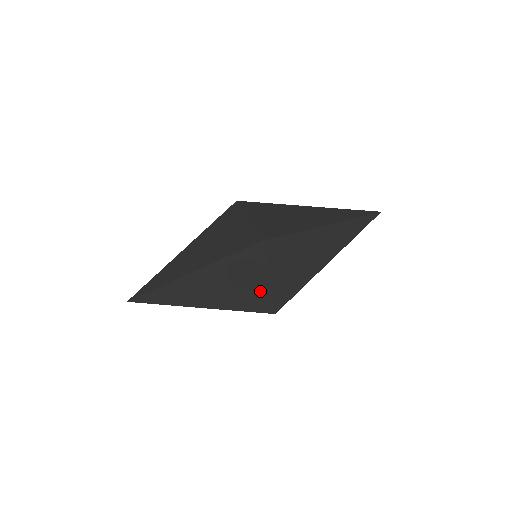
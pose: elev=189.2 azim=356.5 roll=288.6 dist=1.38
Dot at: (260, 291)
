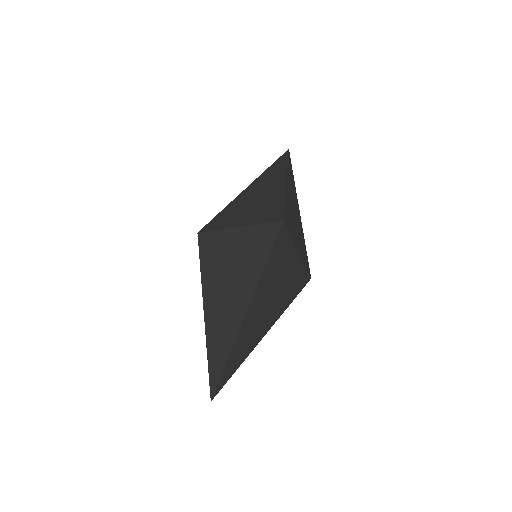
Dot at: (296, 270)
